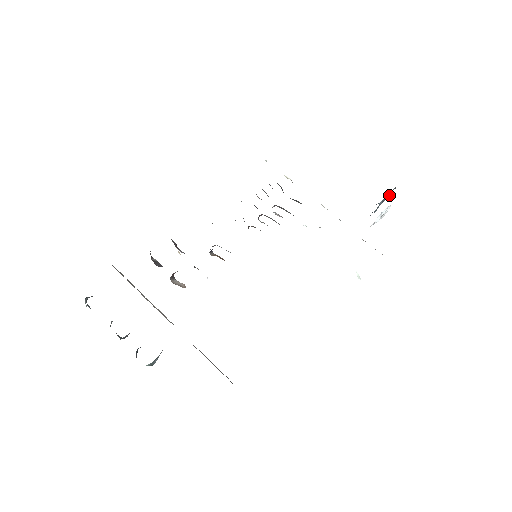
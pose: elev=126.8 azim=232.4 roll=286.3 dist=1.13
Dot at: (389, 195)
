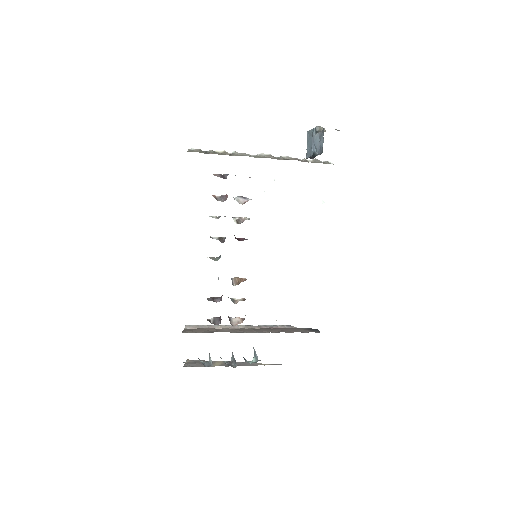
Dot at: (318, 139)
